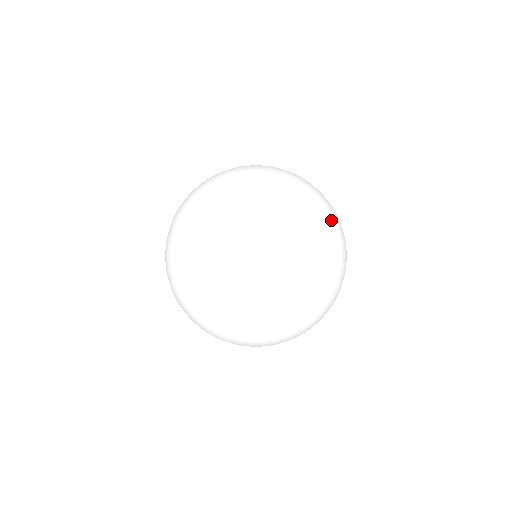
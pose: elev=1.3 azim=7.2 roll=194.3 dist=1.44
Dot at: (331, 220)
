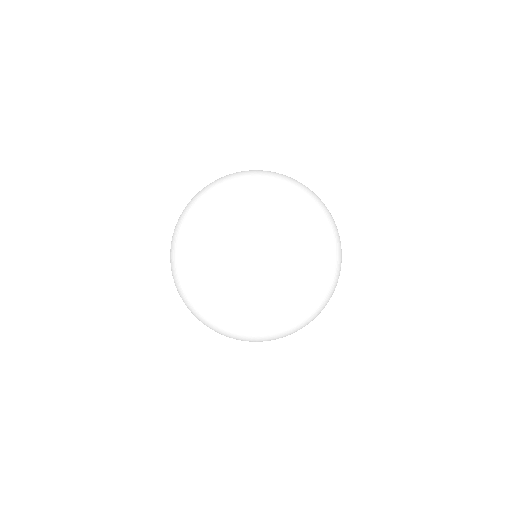
Dot at: occluded
